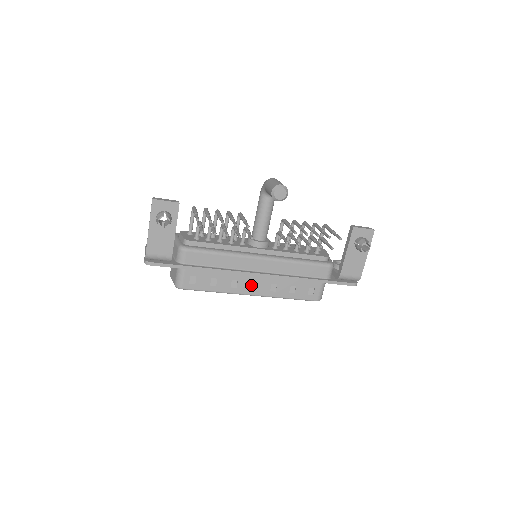
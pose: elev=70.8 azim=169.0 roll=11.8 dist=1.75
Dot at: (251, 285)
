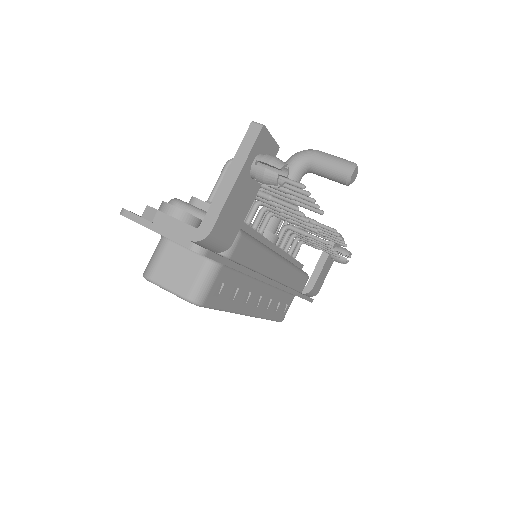
Dot at: (256, 300)
